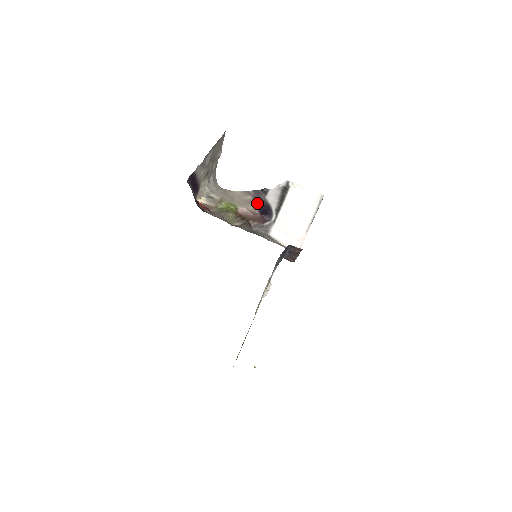
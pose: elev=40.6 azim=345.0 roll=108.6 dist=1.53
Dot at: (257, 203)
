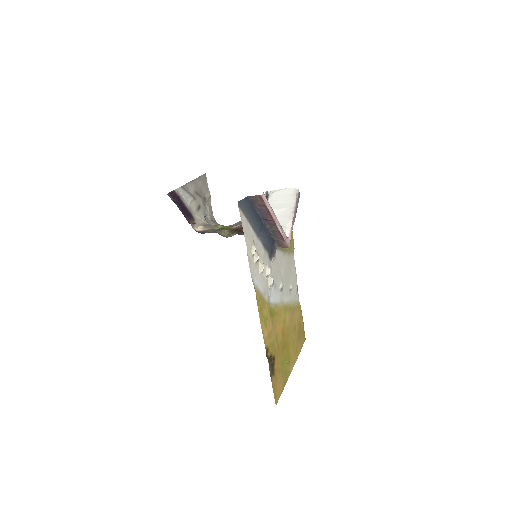
Dot at: occluded
